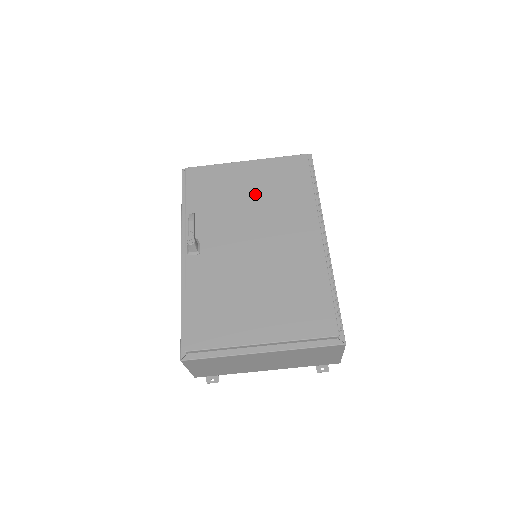
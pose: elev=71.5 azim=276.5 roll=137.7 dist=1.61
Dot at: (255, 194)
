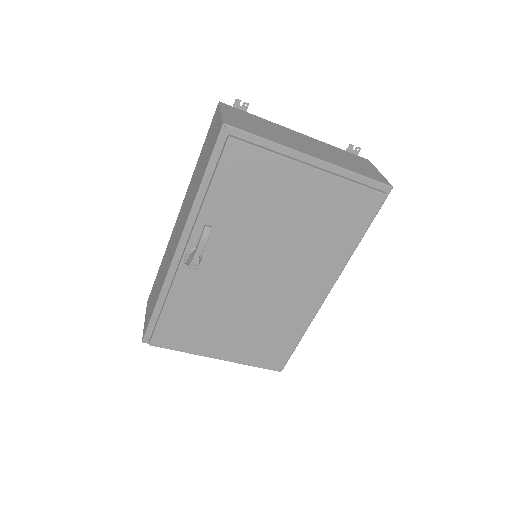
Dot at: (294, 222)
